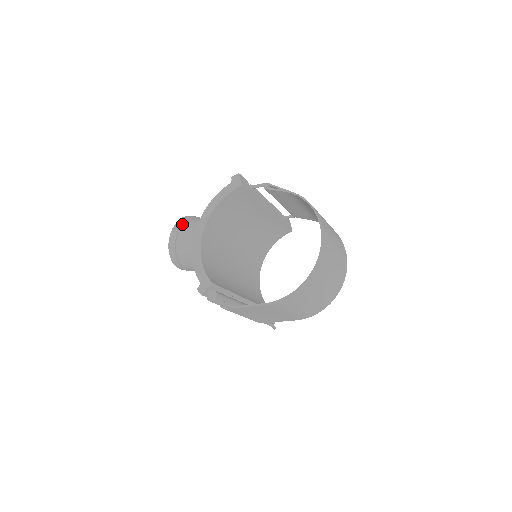
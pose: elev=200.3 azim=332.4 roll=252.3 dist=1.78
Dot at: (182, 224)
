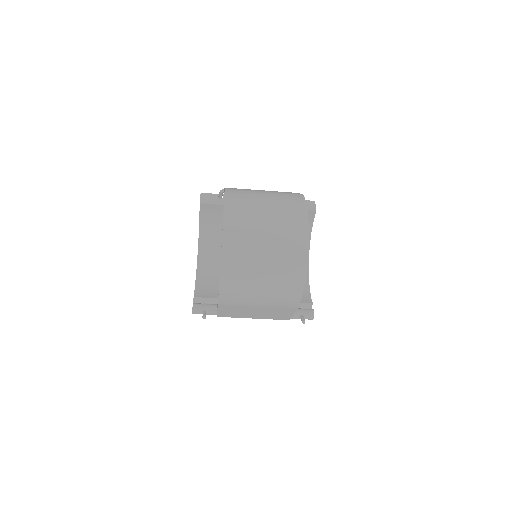
Dot at: occluded
